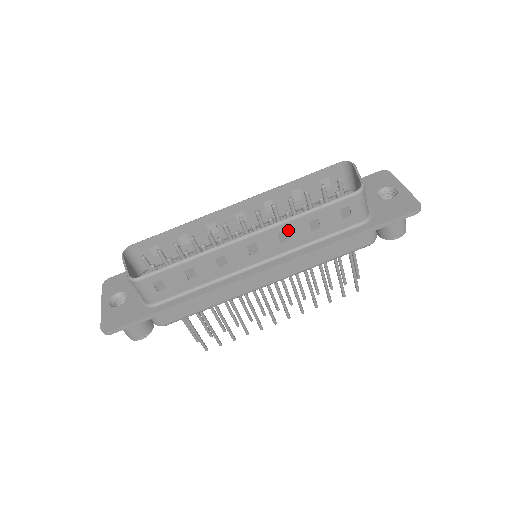
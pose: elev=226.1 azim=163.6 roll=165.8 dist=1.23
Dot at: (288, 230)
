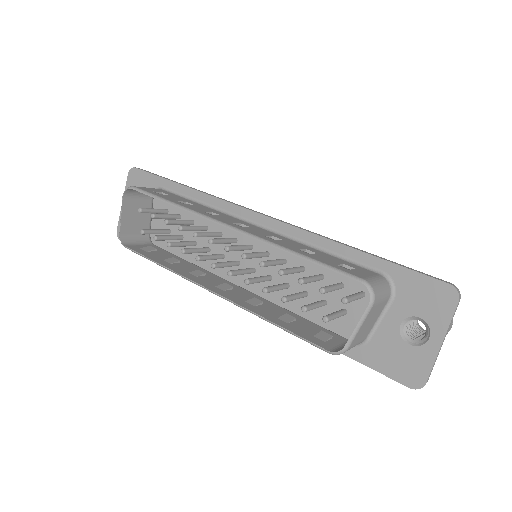
Dot at: (255, 309)
